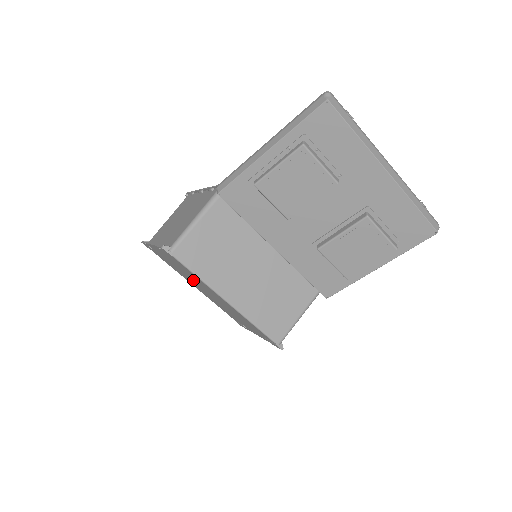
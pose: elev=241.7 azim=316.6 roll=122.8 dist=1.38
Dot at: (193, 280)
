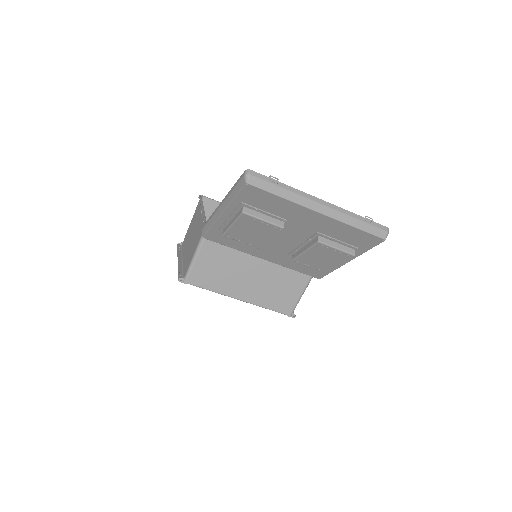
Dot at: occluded
